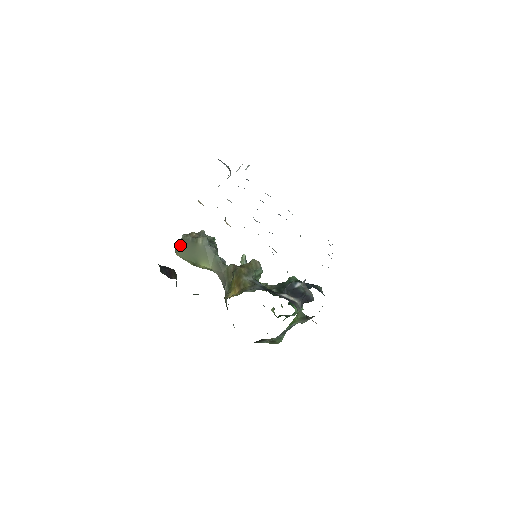
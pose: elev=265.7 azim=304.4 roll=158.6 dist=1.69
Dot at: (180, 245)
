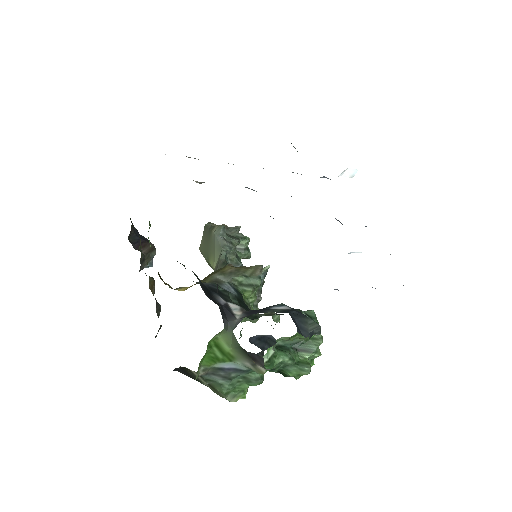
Dot at: (203, 235)
